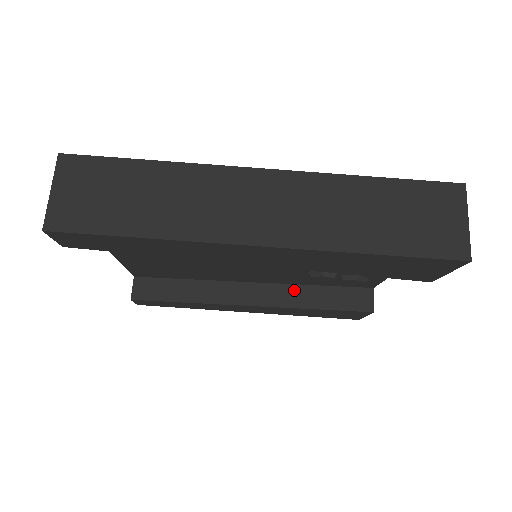
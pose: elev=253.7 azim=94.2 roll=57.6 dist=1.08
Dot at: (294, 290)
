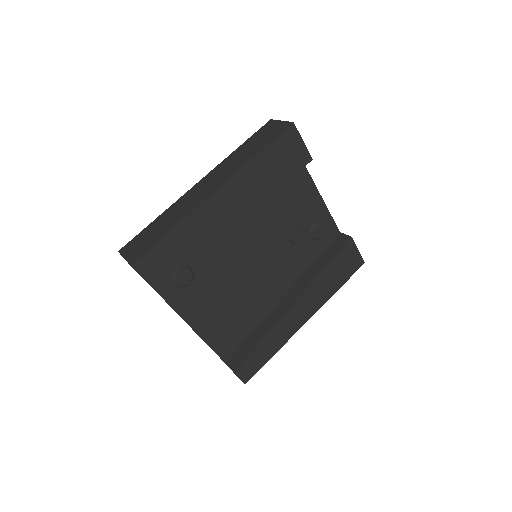
Dot at: (307, 274)
